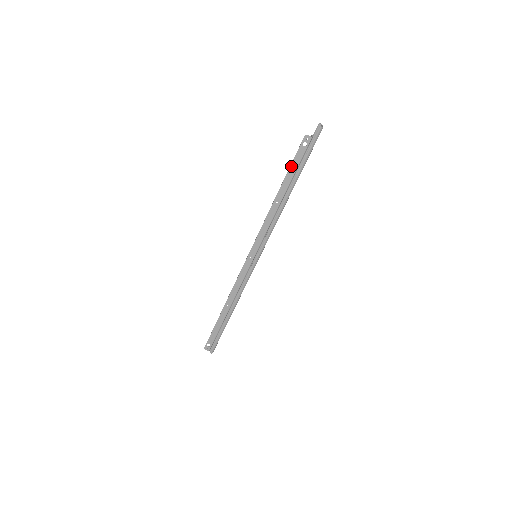
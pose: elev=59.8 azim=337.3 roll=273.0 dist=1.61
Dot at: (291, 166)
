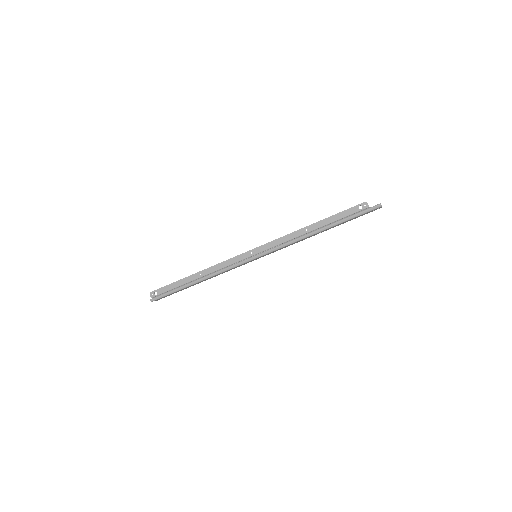
Dot at: (339, 213)
